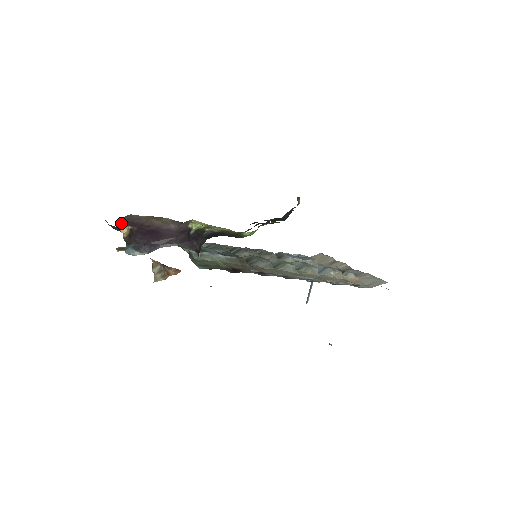
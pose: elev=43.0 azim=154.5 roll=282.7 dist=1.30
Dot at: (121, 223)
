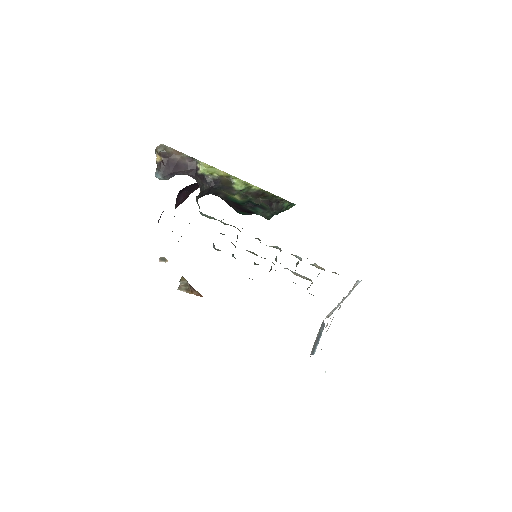
Dot at: (158, 154)
